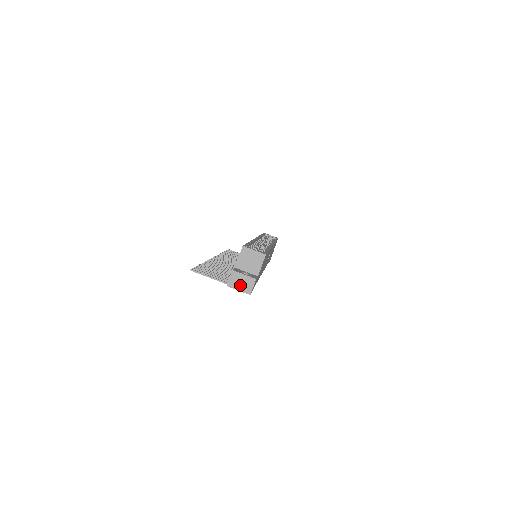
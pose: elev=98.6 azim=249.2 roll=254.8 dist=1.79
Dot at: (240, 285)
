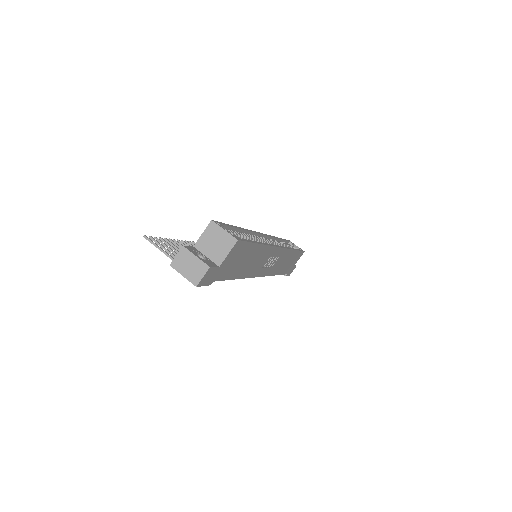
Dot at: (187, 269)
